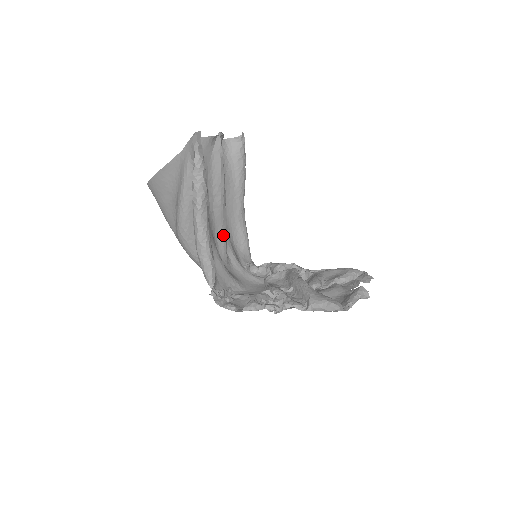
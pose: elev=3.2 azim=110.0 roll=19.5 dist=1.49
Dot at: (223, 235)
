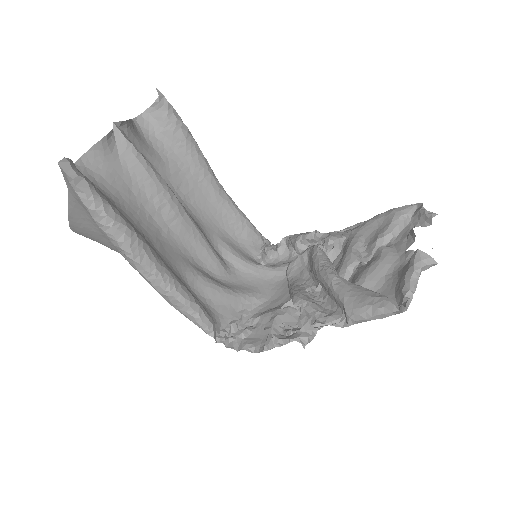
Dot at: (203, 247)
